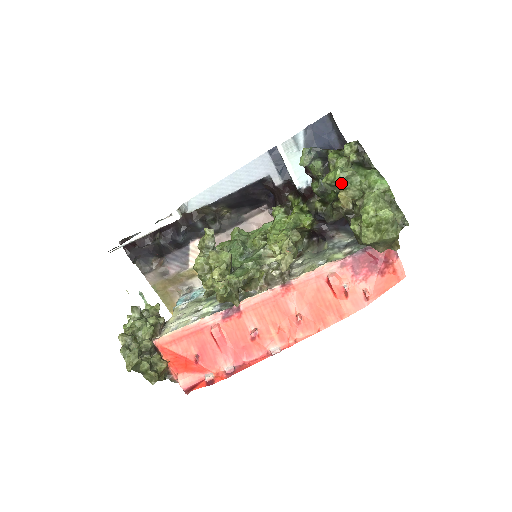
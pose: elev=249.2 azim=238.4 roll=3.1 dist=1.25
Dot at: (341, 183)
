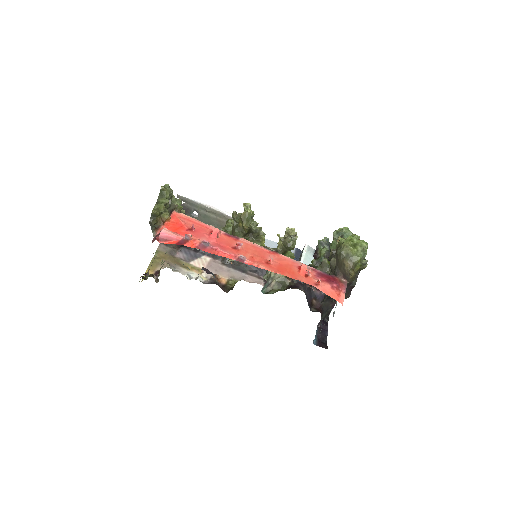
Dot at: (345, 233)
